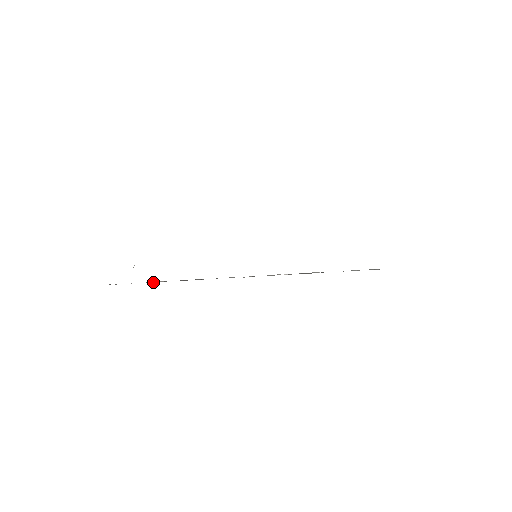
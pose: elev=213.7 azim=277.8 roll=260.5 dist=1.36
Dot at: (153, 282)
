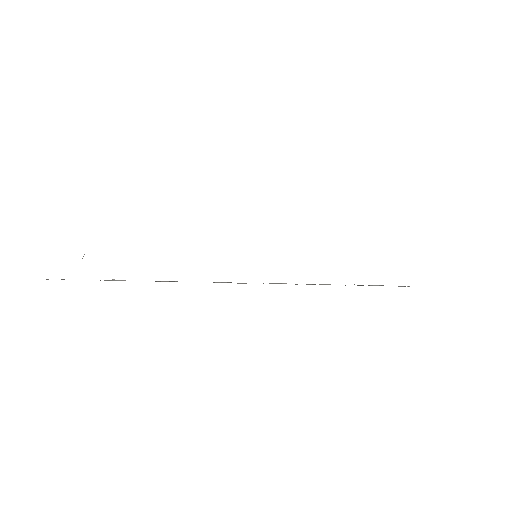
Dot at: (111, 280)
